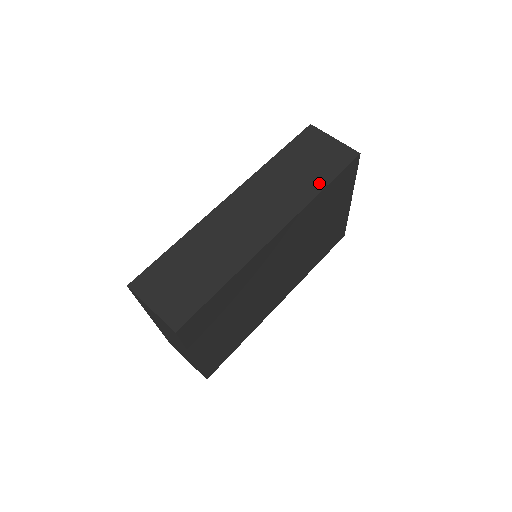
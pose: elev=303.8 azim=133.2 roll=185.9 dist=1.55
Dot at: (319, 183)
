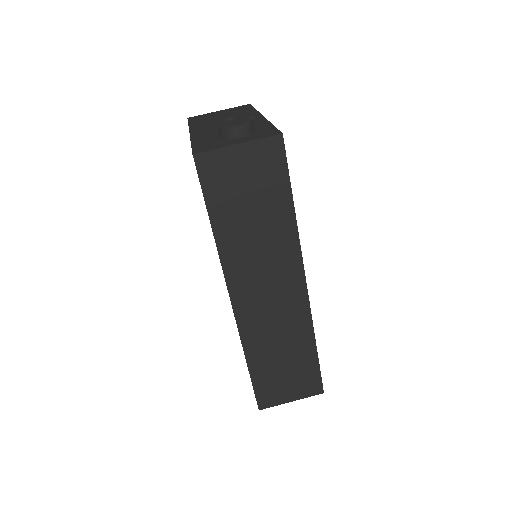
Dot at: (284, 209)
